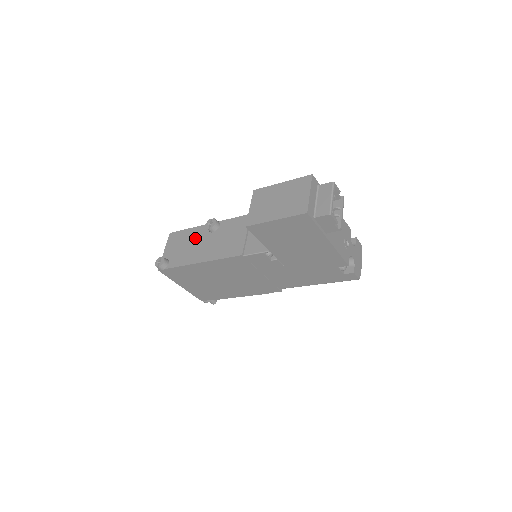
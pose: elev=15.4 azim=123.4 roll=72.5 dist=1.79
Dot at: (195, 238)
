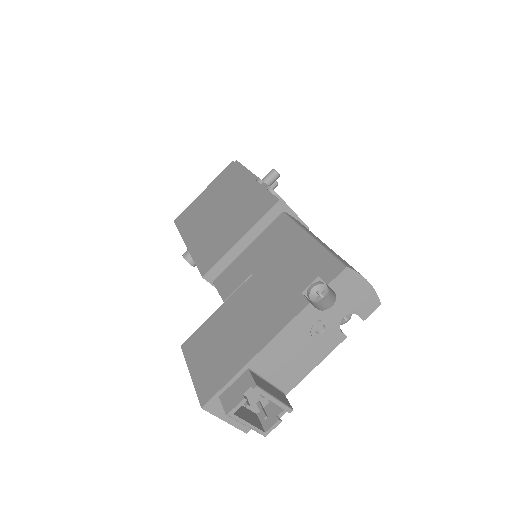
Dot at: occluded
